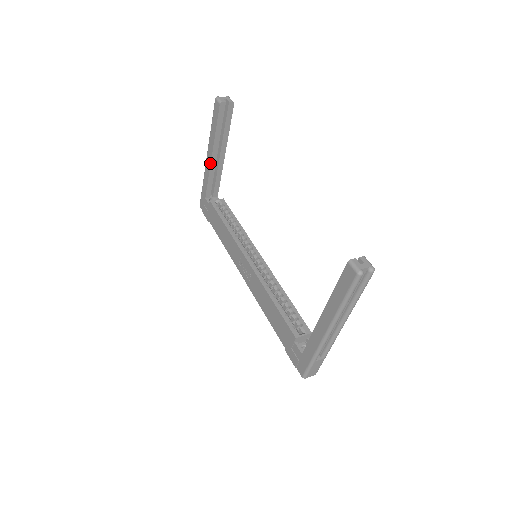
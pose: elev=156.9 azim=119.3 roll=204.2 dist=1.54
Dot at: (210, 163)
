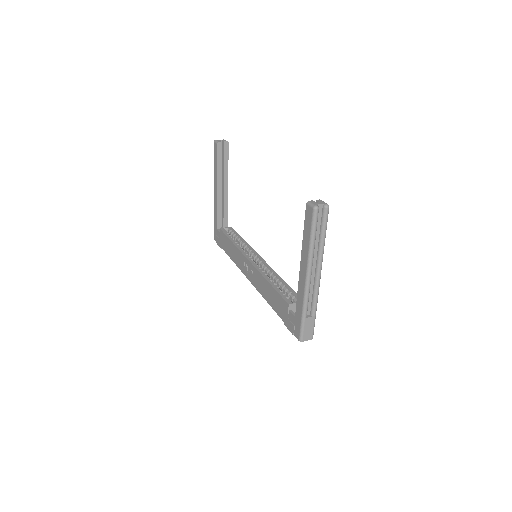
Dot at: (216, 196)
